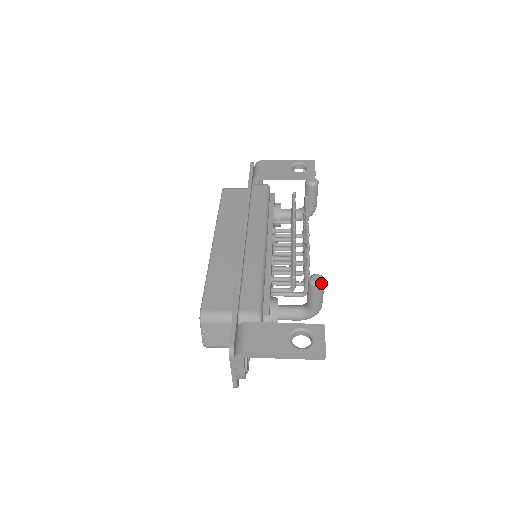
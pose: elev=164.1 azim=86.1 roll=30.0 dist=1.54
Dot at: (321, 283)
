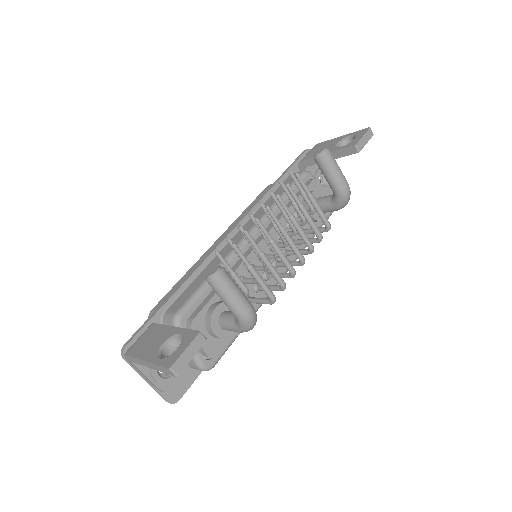
Dot at: (212, 277)
